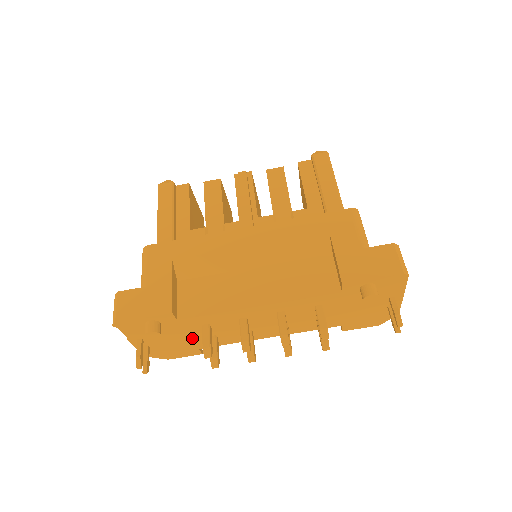
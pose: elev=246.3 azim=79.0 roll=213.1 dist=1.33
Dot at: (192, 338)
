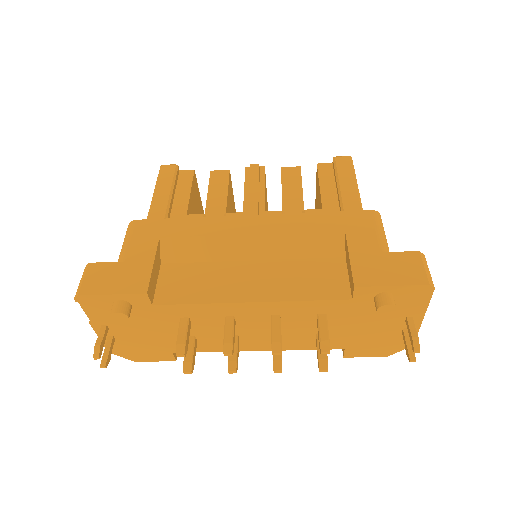
Dot at: (166, 335)
